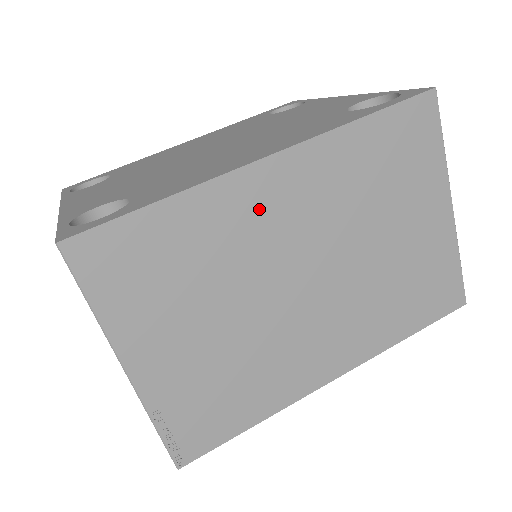
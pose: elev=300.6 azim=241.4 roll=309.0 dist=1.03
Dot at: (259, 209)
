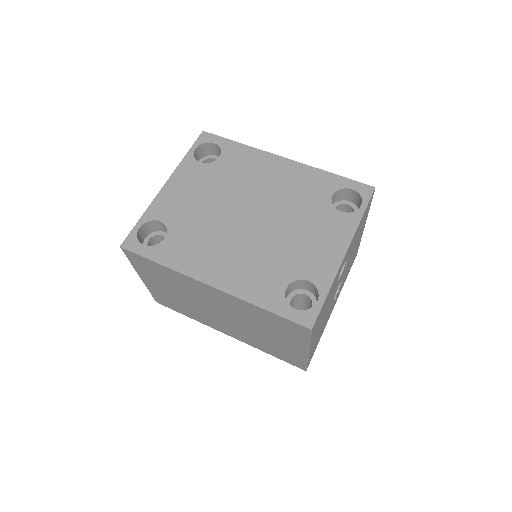
Dot at: (202, 290)
